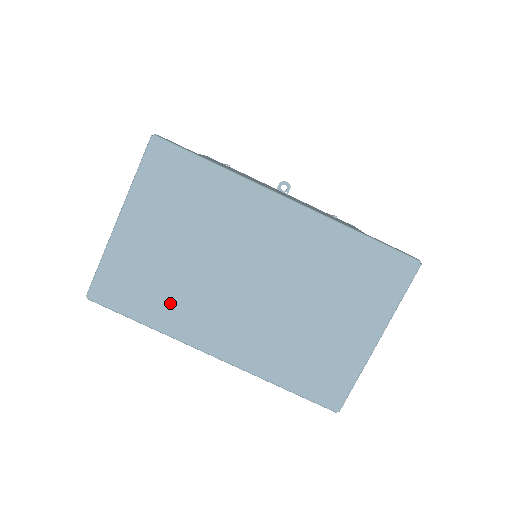
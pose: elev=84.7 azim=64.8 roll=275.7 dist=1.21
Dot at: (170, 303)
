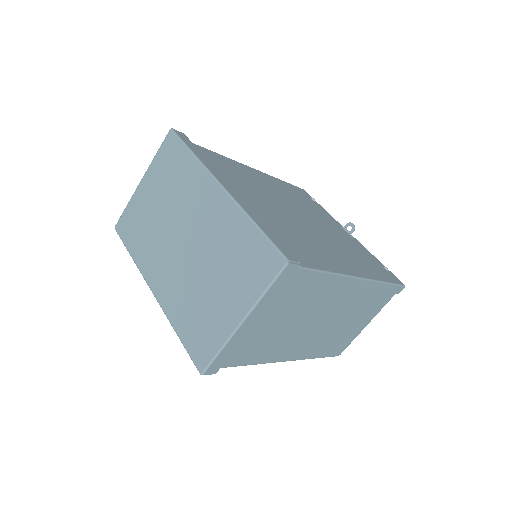
Dot at: (145, 244)
